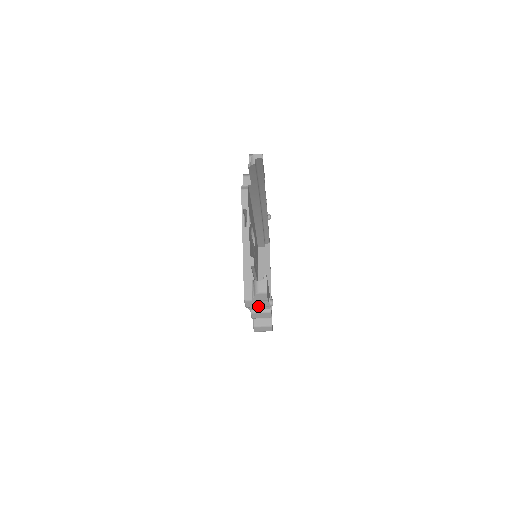
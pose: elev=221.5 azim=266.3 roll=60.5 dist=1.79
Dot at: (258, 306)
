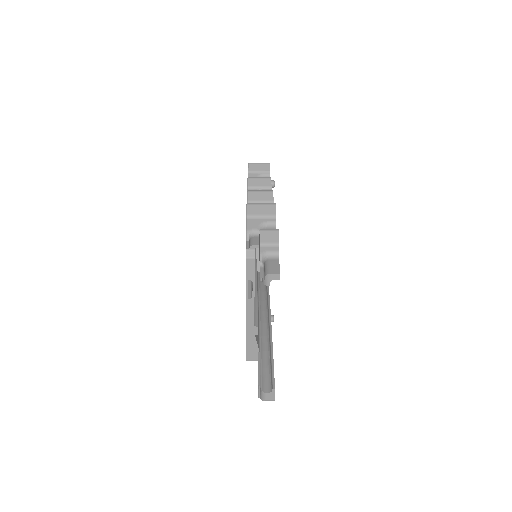
Dot at: occluded
